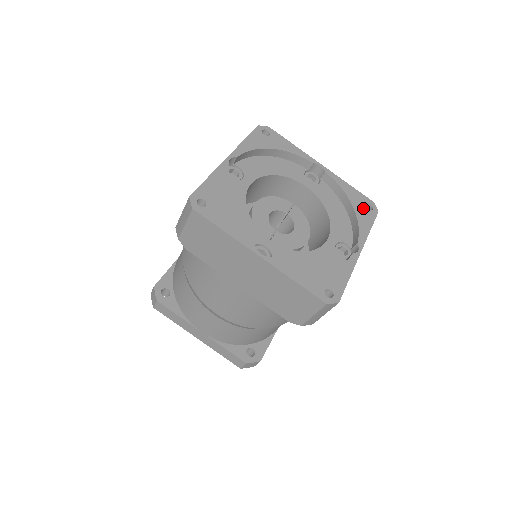
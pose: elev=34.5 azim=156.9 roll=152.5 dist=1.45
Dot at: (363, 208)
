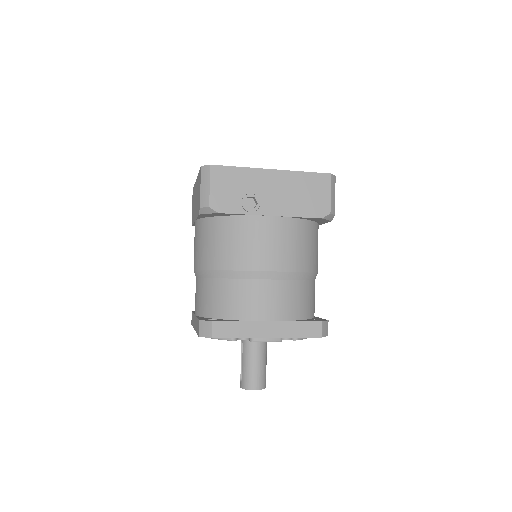
Dot at: occluded
